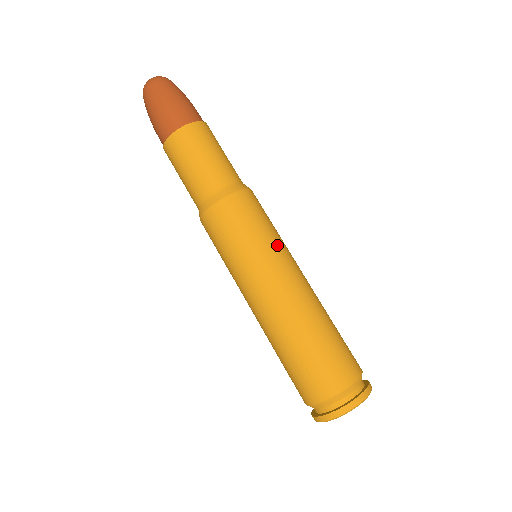
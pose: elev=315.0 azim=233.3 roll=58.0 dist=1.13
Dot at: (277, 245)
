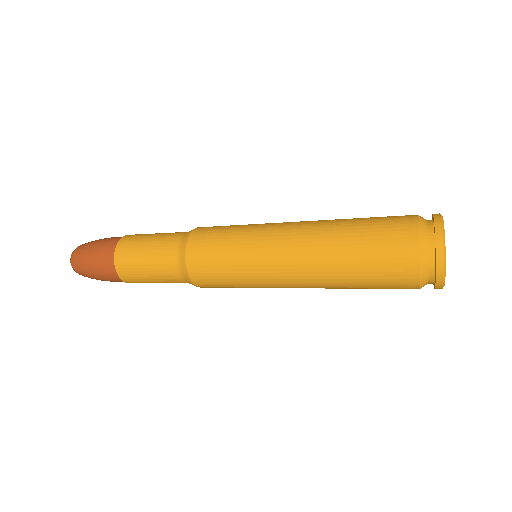
Dot at: occluded
